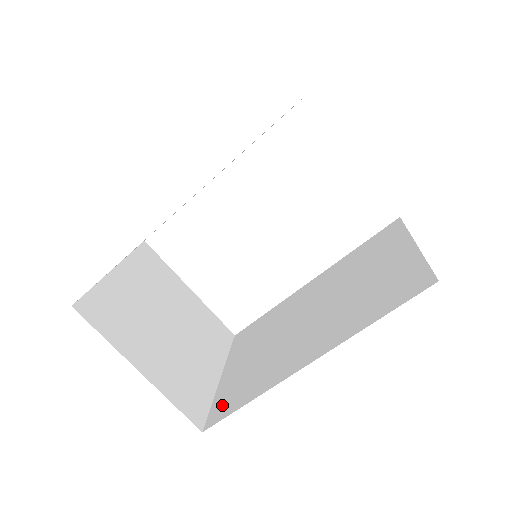
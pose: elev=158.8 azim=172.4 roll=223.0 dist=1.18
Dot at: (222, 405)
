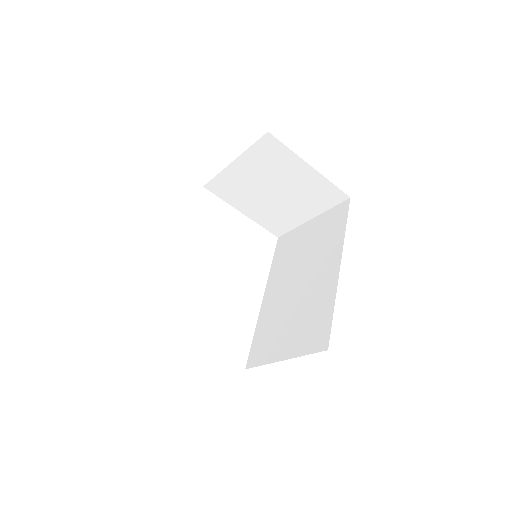
Dot at: (316, 339)
